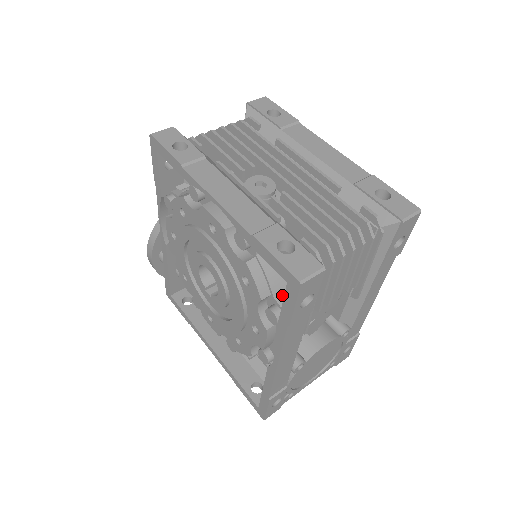
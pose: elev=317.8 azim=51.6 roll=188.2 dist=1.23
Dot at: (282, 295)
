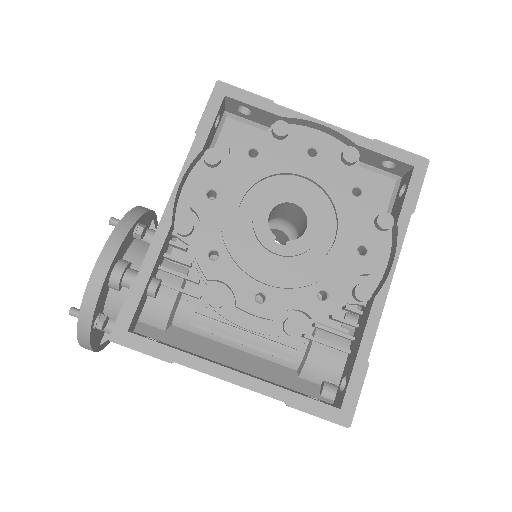
Dot at: occluded
